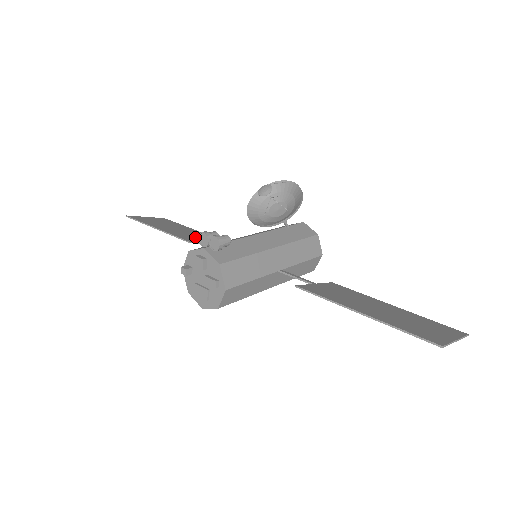
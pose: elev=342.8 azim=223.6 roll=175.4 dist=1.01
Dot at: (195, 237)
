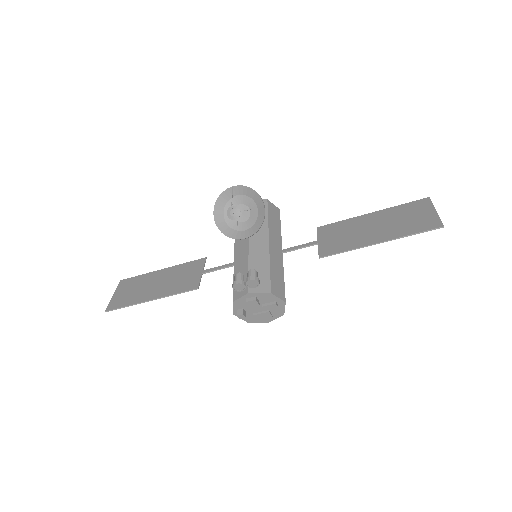
Dot at: (185, 278)
